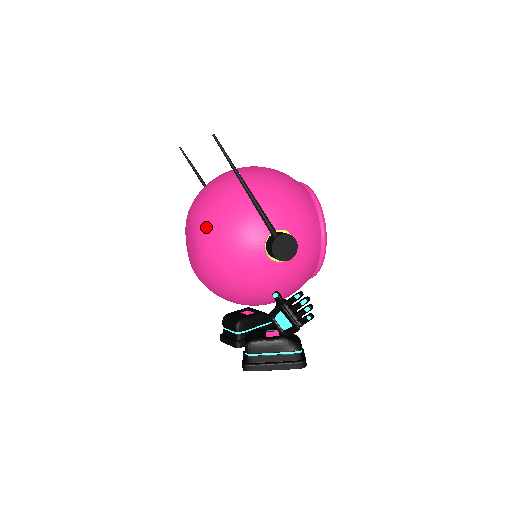
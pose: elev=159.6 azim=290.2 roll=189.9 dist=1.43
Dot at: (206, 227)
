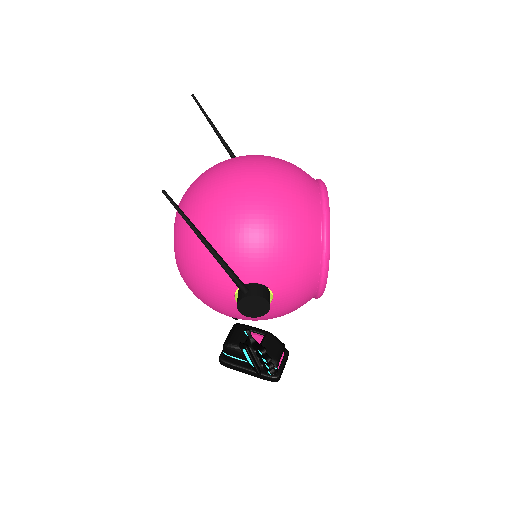
Dot at: (180, 248)
